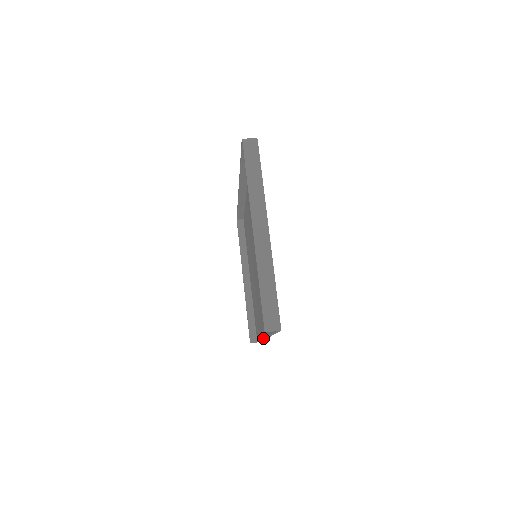
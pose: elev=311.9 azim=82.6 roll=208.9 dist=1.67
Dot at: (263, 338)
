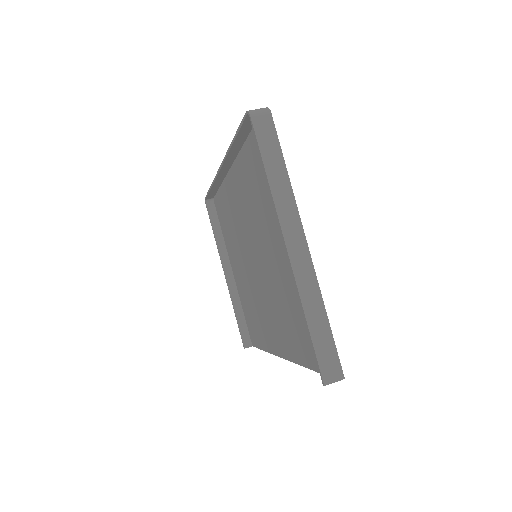
Dot at: occluded
